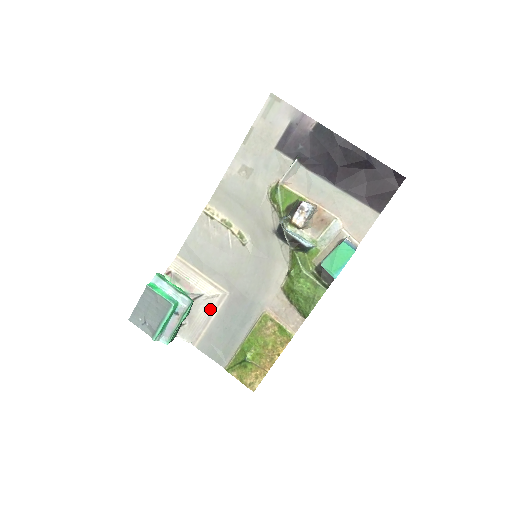
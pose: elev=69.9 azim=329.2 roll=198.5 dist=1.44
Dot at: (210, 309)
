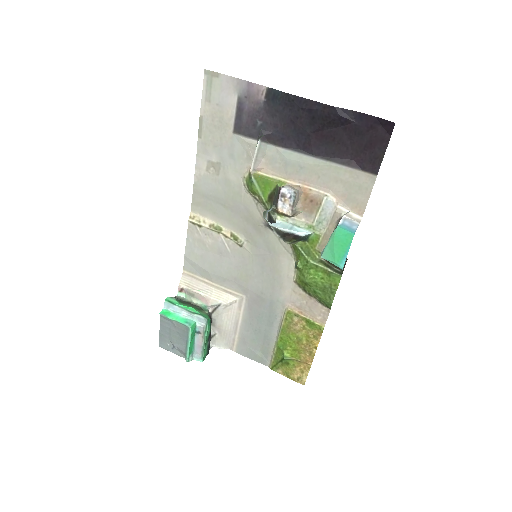
Dot at: (233, 315)
